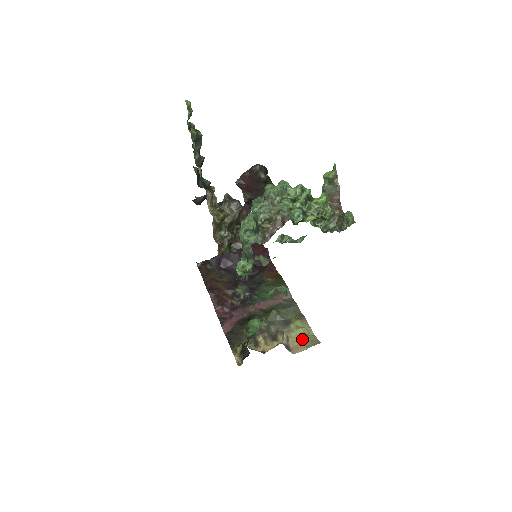
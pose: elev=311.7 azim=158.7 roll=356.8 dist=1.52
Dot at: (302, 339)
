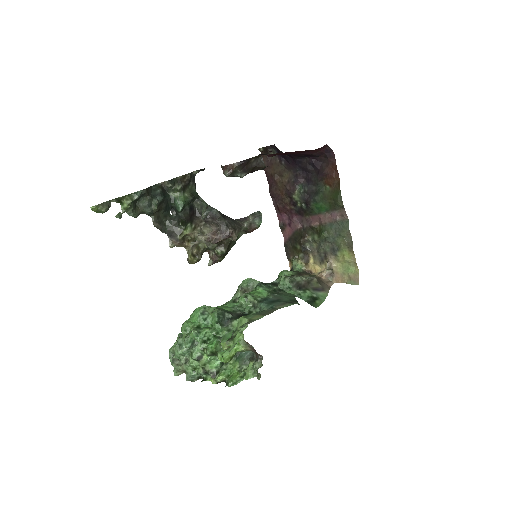
Dot at: (345, 271)
